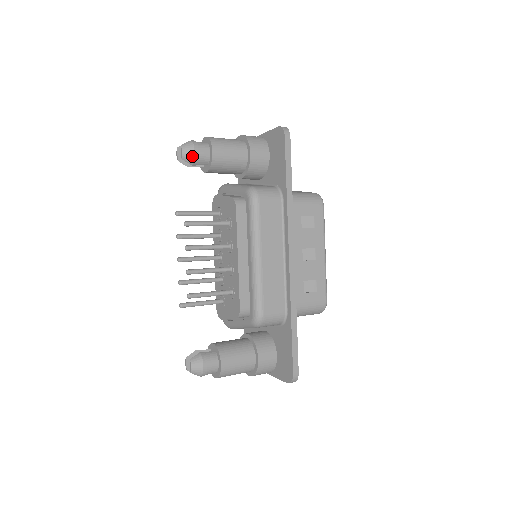
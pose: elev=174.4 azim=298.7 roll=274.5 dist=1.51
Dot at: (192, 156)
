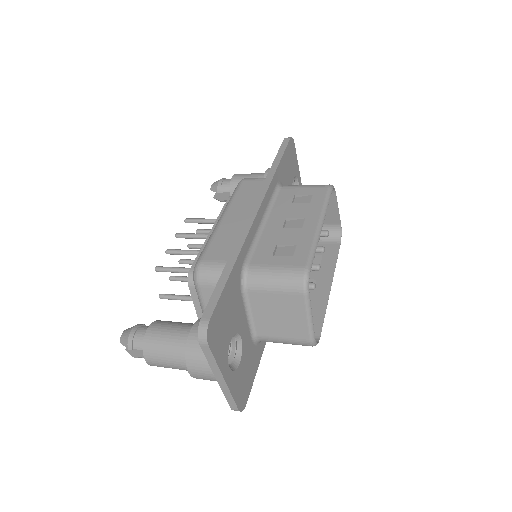
Dot at: (217, 184)
